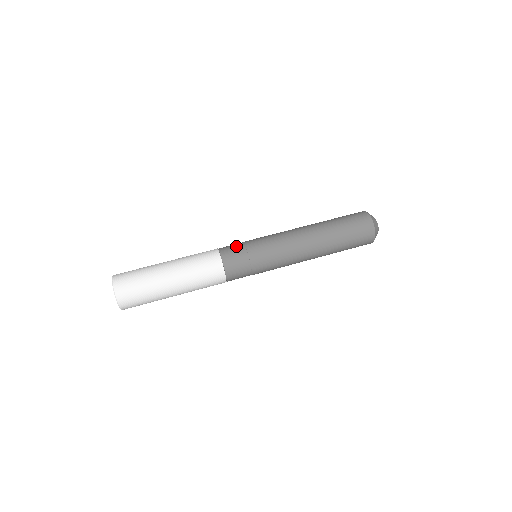
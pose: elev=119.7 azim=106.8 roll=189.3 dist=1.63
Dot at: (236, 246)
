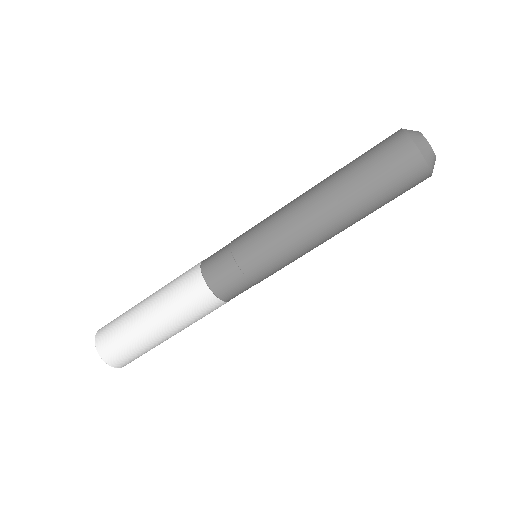
Dot at: (224, 267)
